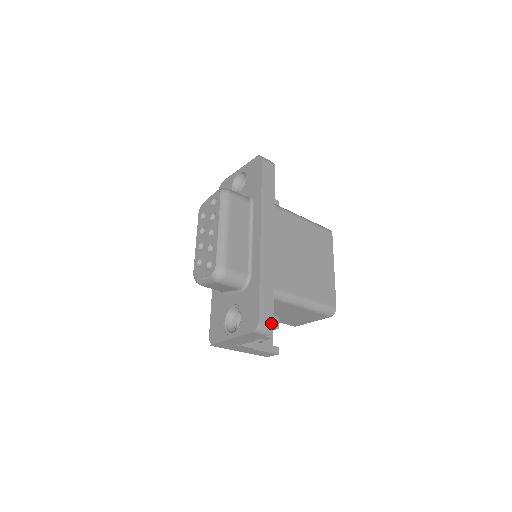
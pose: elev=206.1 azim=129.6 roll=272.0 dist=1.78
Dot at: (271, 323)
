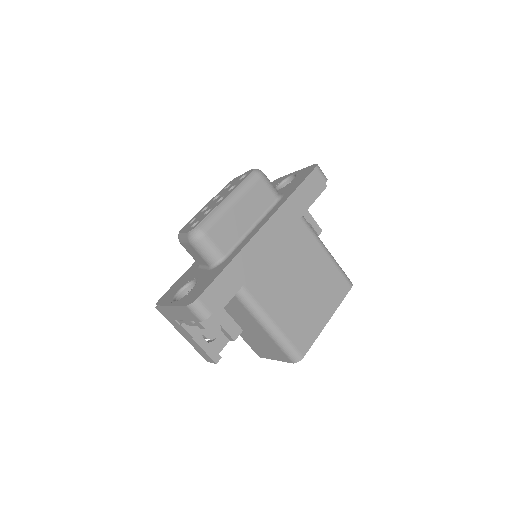
Dot at: (210, 310)
